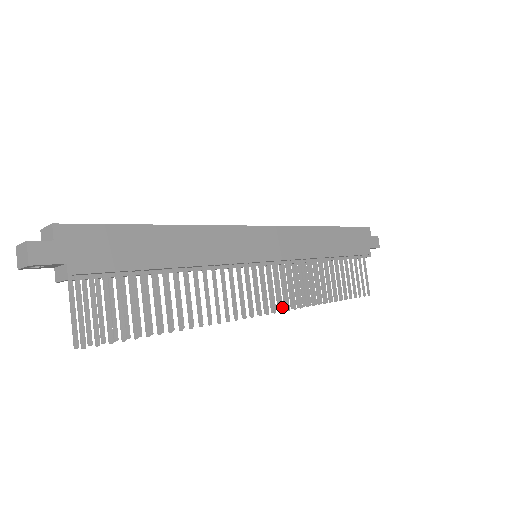
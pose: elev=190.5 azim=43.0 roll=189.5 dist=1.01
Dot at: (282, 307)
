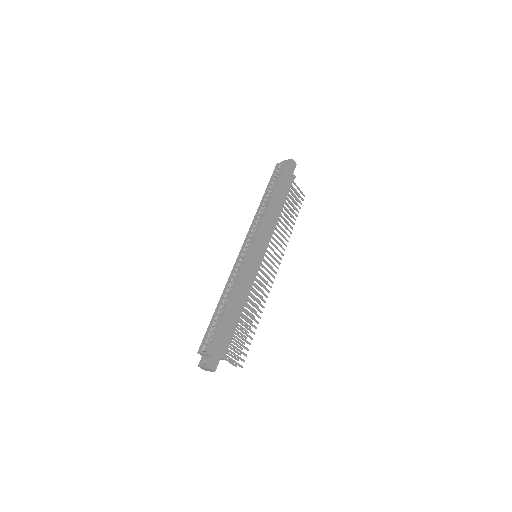
Dot at: (279, 263)
